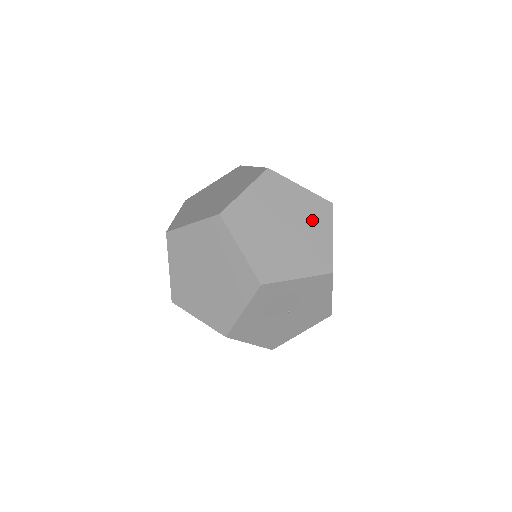
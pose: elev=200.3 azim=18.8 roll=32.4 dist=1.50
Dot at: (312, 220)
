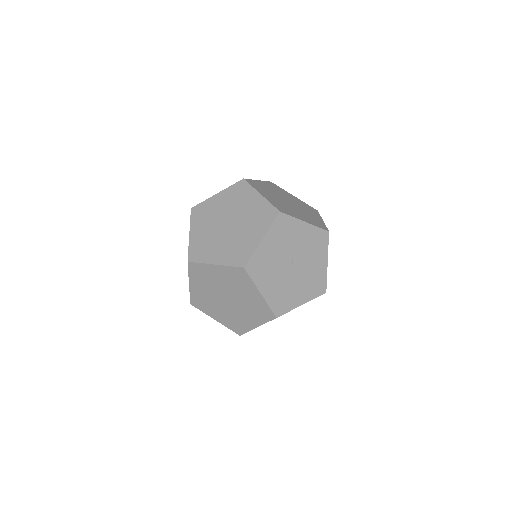
Dot at: (240, 201)
